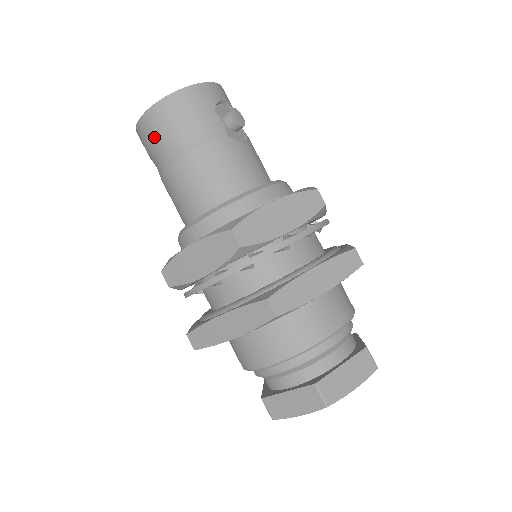
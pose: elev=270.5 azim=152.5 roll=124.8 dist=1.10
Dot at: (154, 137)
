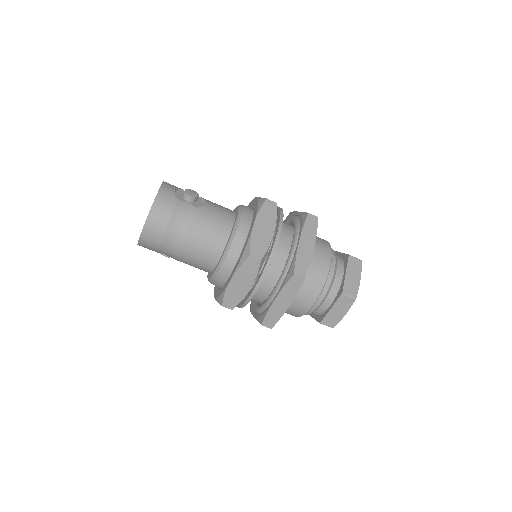
Dot at: (157, 241)
